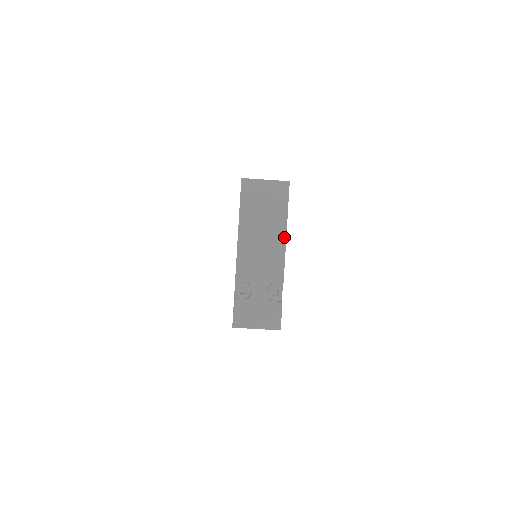
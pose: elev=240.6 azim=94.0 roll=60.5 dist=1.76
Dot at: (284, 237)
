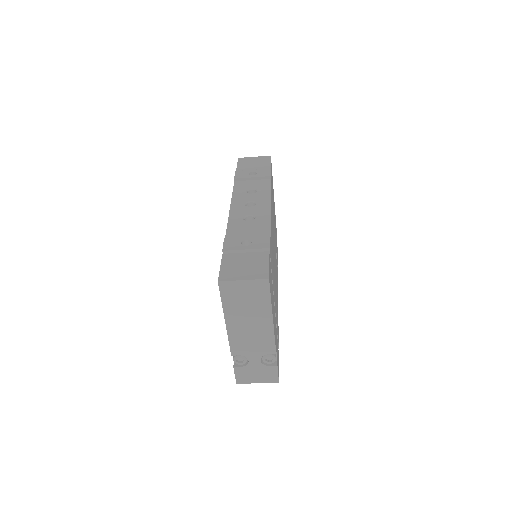
Dot at: (271, 323)
